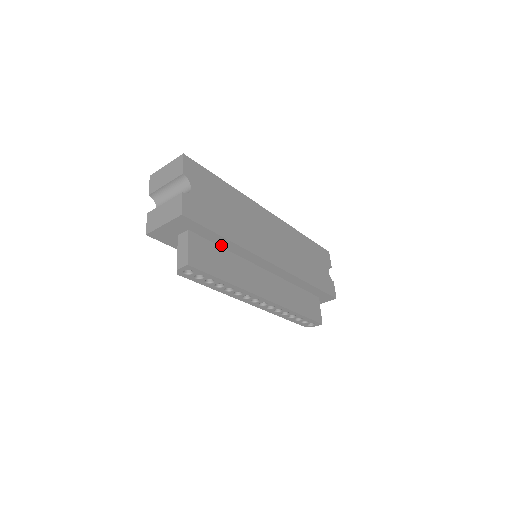
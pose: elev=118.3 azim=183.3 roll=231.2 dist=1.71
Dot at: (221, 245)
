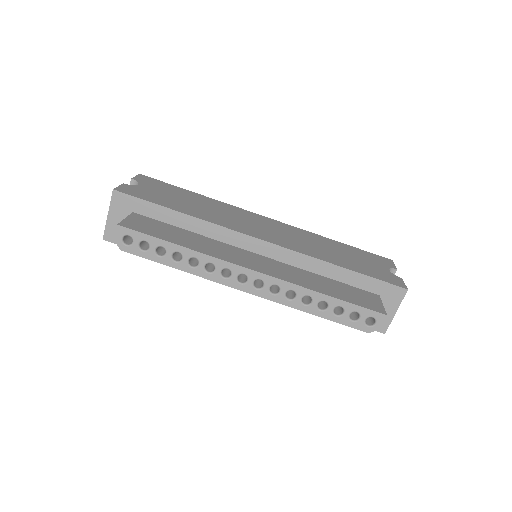
Dot at: (180, 226)
